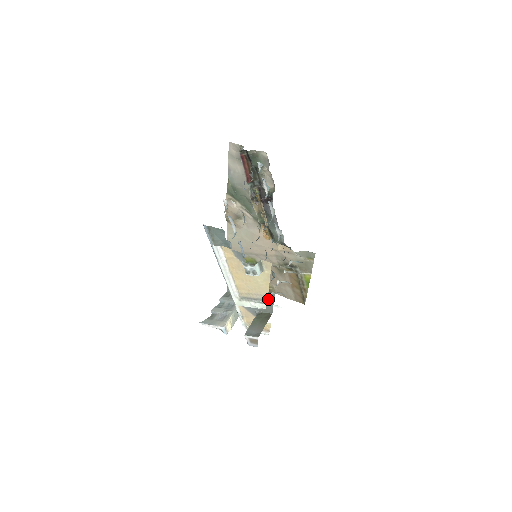
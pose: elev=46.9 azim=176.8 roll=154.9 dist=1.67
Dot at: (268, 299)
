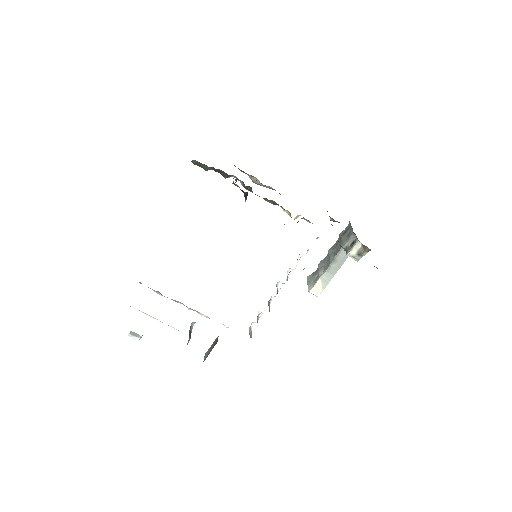
Dot at: occluded
